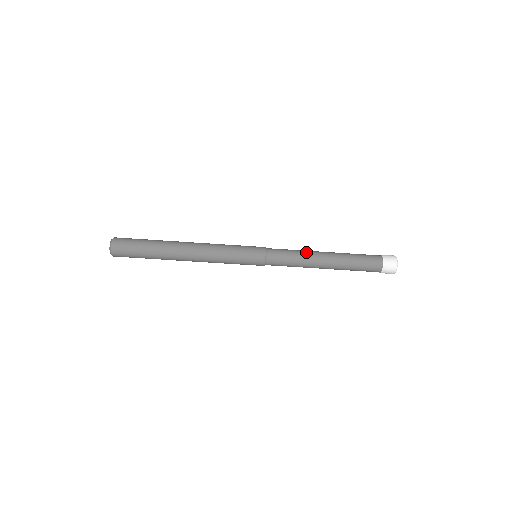
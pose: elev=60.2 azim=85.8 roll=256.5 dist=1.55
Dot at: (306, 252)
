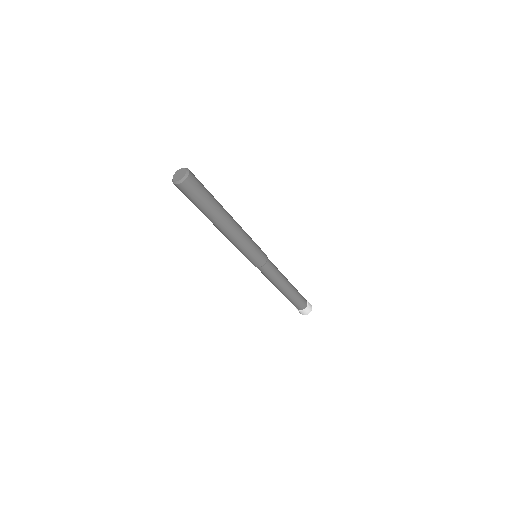
Dot at: (278, 282)
